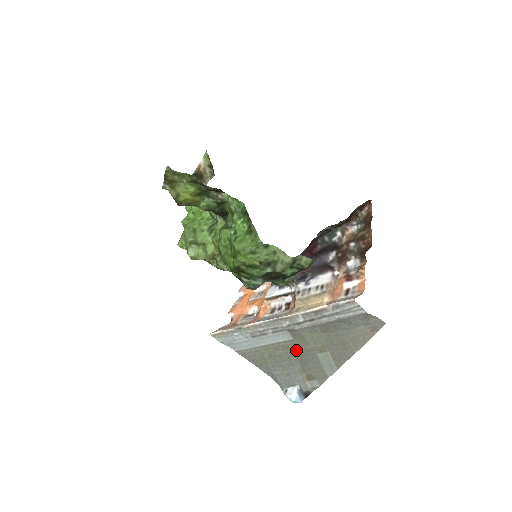
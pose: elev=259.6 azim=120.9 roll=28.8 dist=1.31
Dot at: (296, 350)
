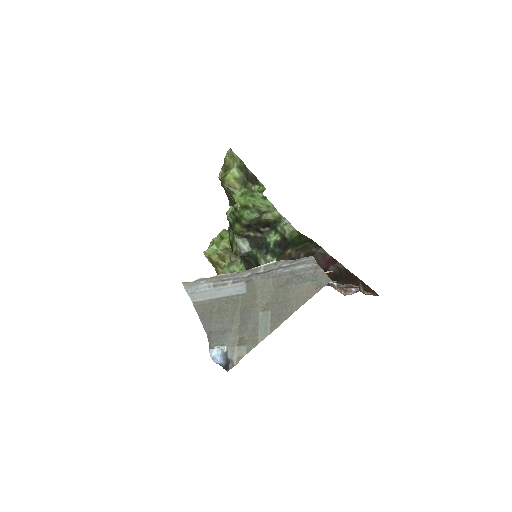
Dot at: (243, 306)
